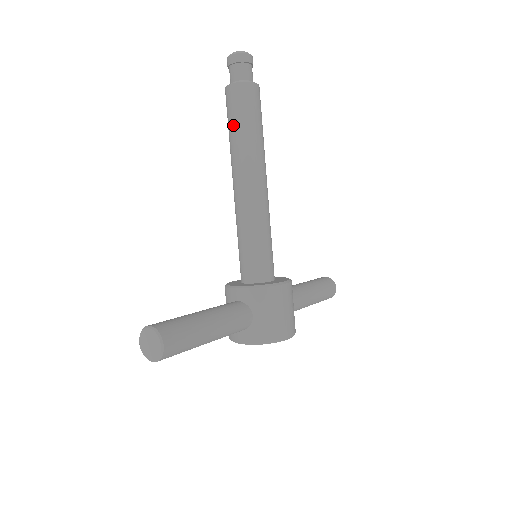
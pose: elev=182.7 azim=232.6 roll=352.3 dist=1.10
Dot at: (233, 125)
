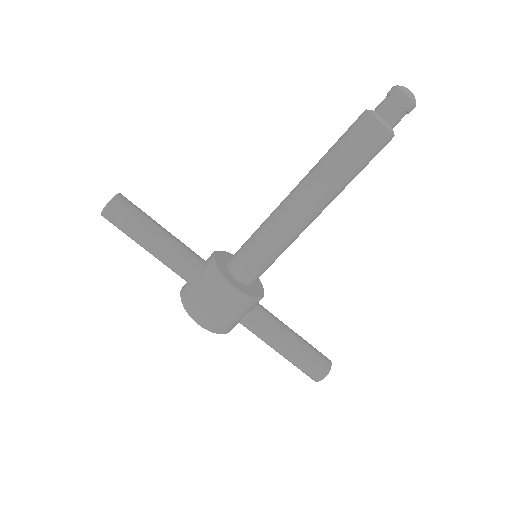
Dot at: (334, 144)
